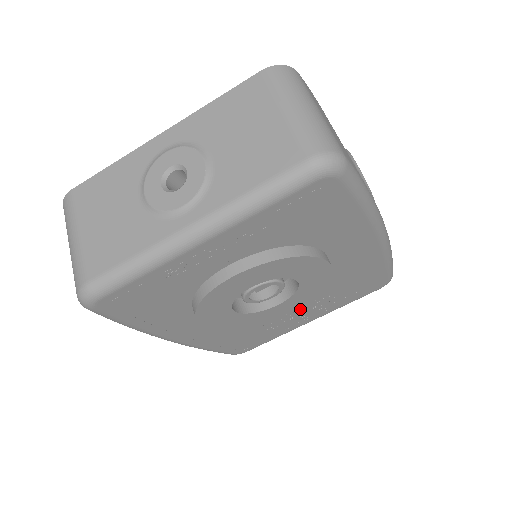
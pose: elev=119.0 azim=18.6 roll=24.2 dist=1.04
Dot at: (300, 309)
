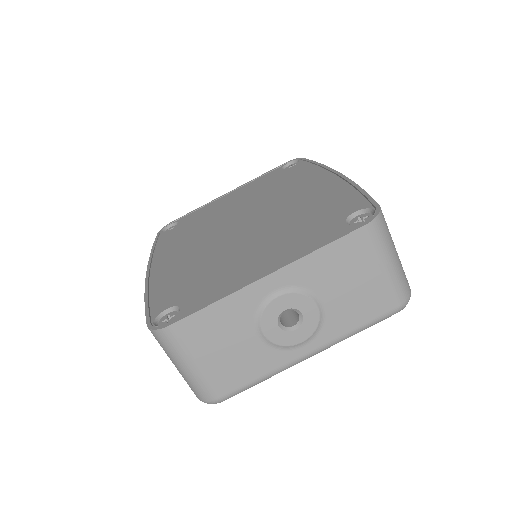
Dot at: occluded
